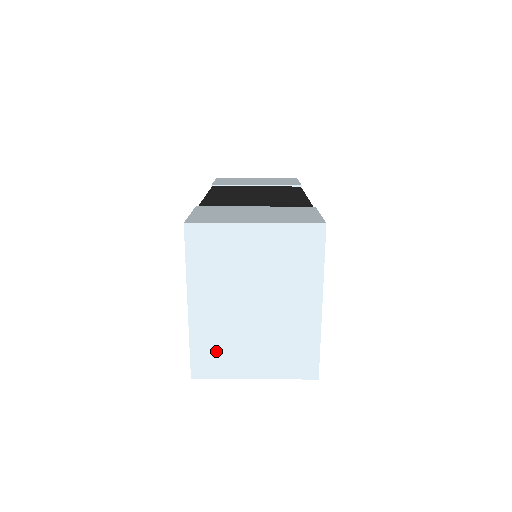
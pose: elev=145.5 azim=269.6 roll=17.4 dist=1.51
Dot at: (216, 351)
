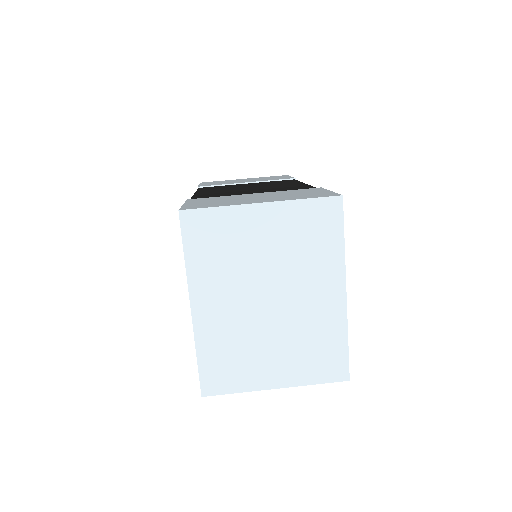
Dot at: (228, 360)
